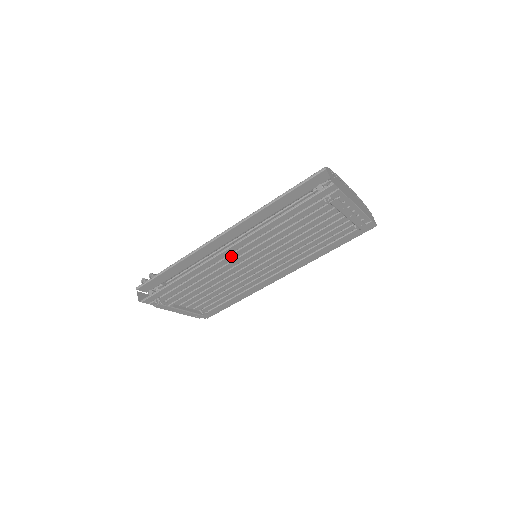
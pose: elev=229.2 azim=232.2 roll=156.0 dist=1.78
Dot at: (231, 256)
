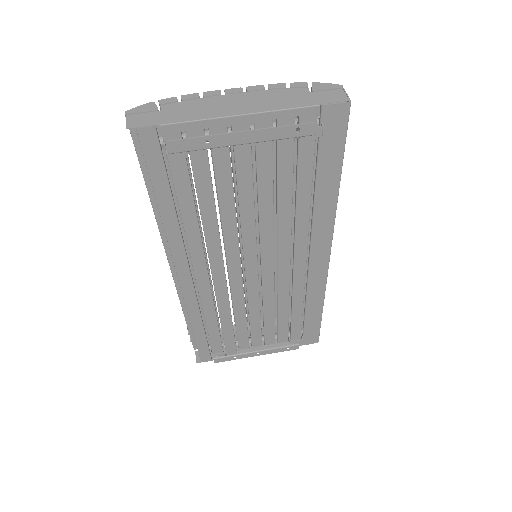
Dot at: (199, 282)
